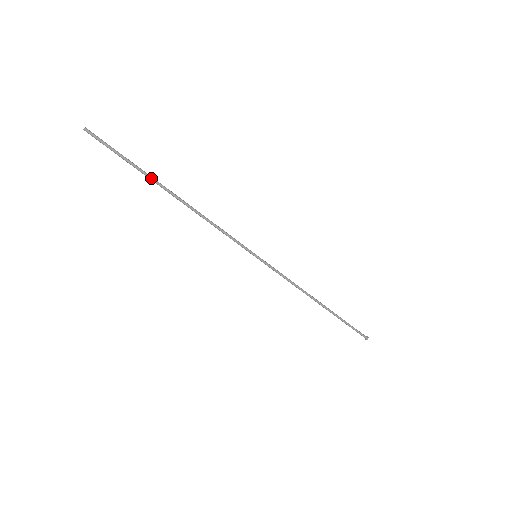
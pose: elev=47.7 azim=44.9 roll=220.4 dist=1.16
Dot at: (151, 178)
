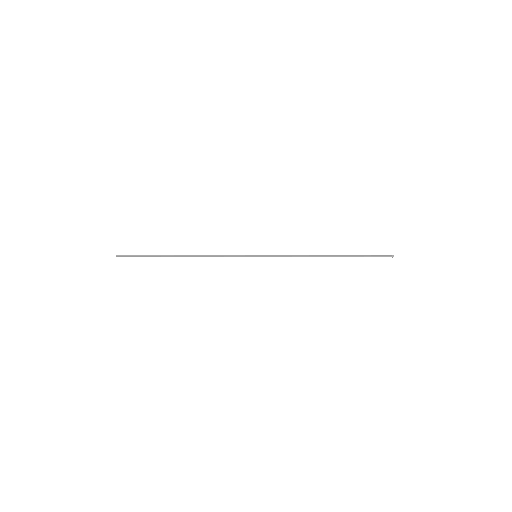
Dot at: occluded
